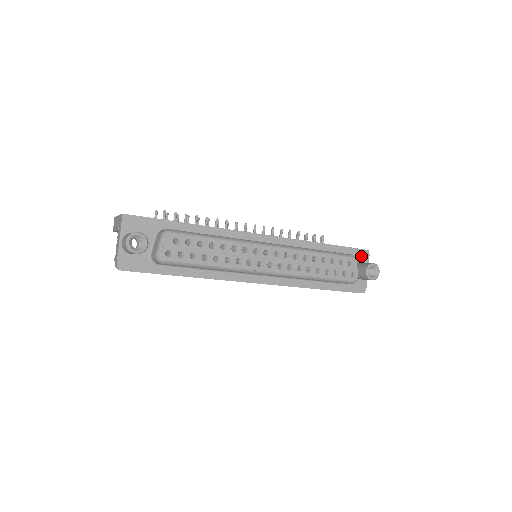
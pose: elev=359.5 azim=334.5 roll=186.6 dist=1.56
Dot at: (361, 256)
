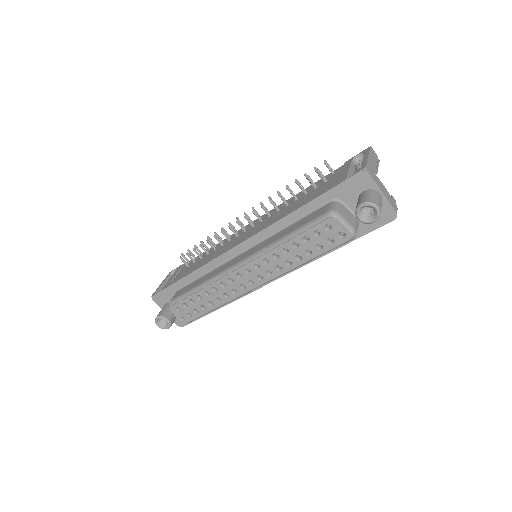
Dot at: (358, 184)
